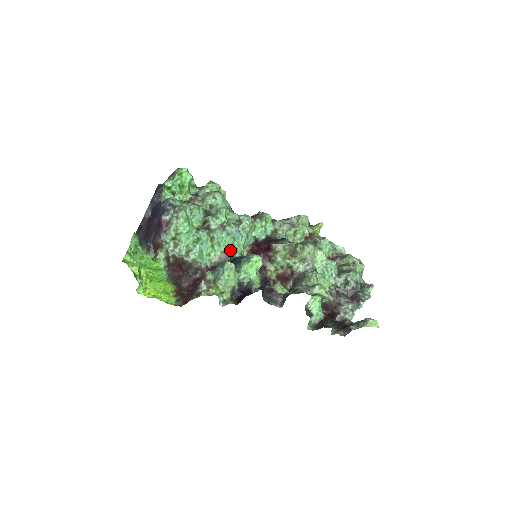
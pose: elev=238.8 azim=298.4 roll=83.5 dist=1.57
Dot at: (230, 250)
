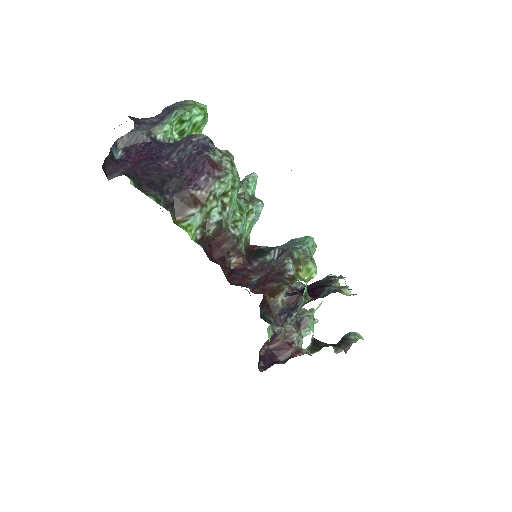
Dot at: (248, 238)
